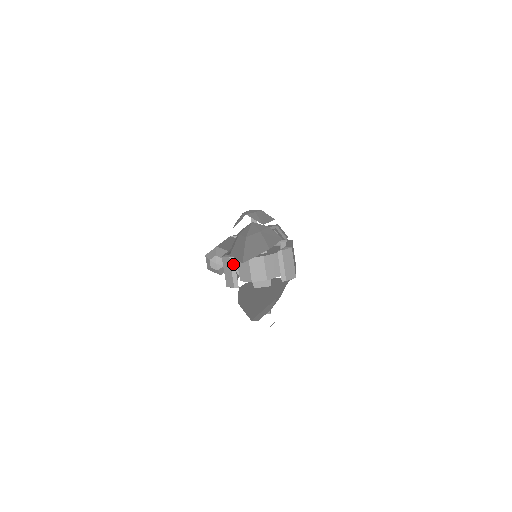
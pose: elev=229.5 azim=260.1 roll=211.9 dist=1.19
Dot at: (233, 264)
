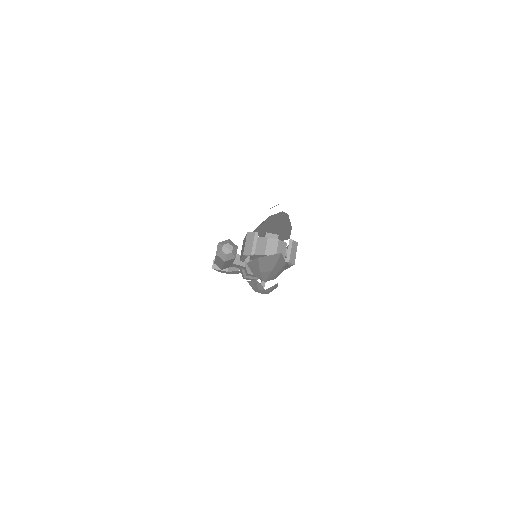
Dot at: (256, 237)
